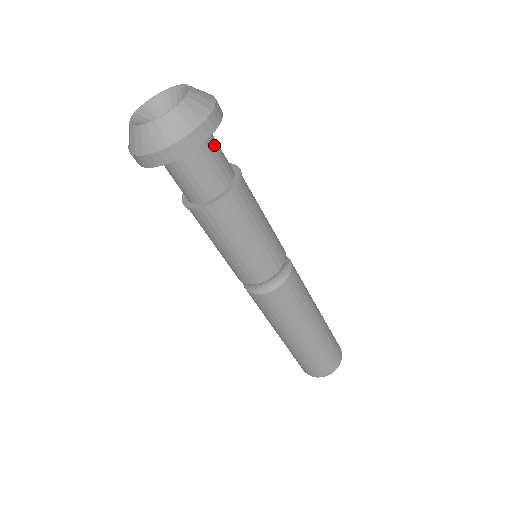
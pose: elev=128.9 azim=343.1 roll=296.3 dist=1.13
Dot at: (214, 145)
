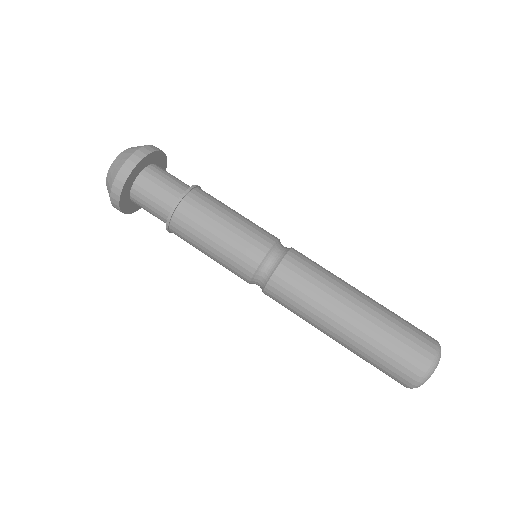
Dot at: (158, 176)
